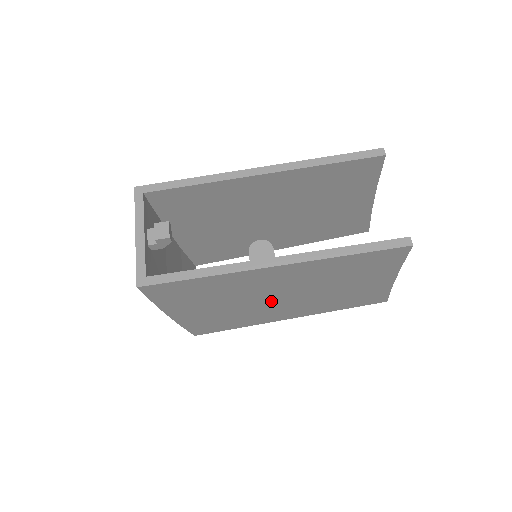
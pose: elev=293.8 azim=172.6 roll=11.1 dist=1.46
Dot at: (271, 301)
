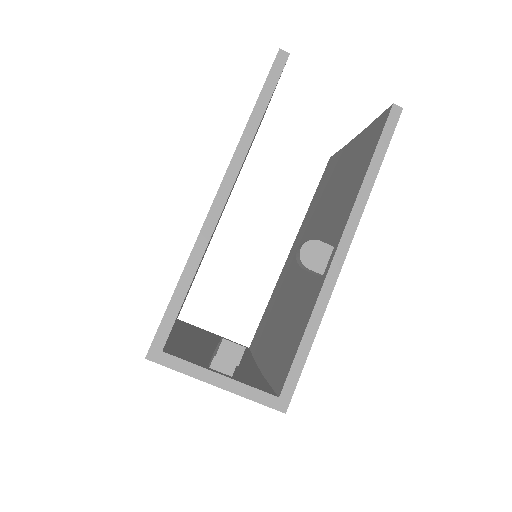
Dot at: occluded
